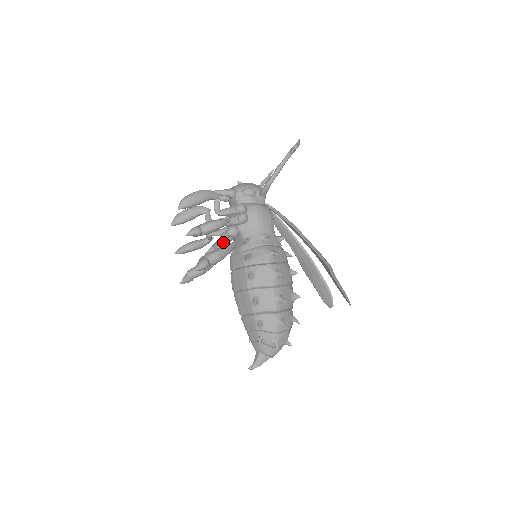
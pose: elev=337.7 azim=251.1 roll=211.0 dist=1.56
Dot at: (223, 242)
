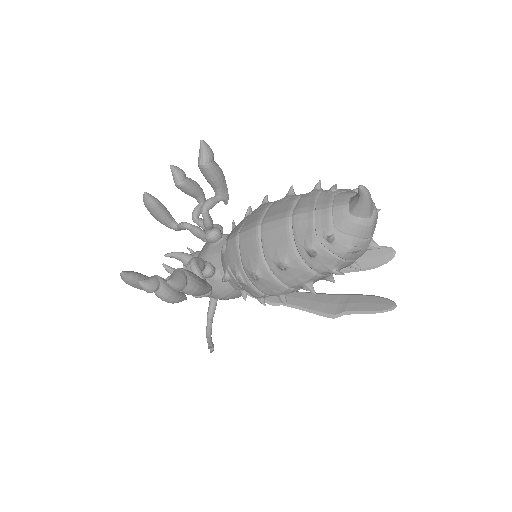
Dot at: (210, 217)
